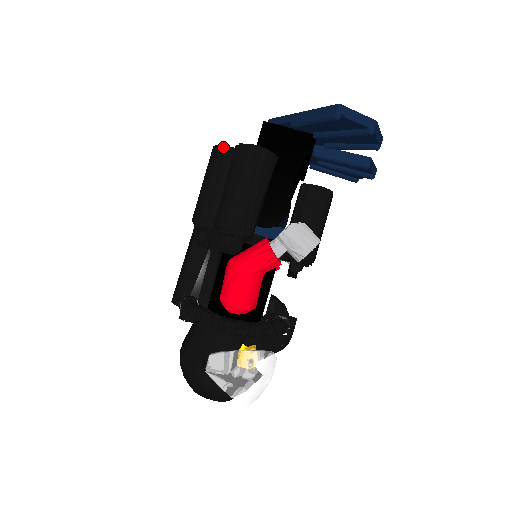
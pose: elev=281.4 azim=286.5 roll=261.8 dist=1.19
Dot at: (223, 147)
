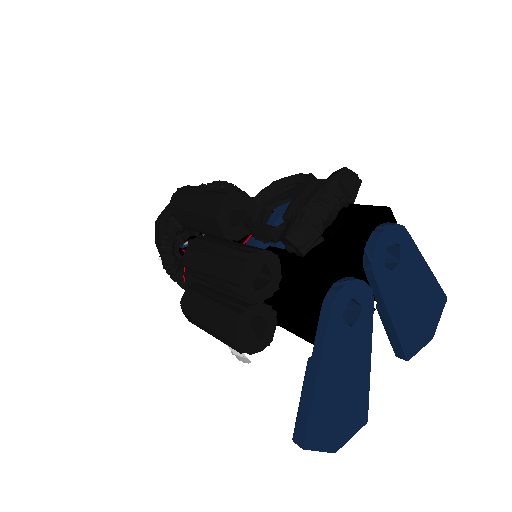
Dot at: (240, 288)
